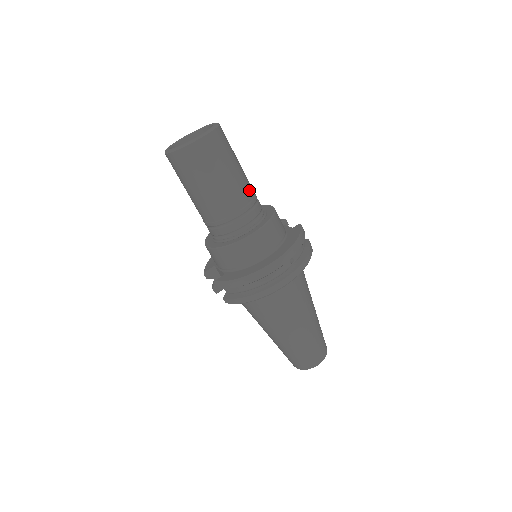
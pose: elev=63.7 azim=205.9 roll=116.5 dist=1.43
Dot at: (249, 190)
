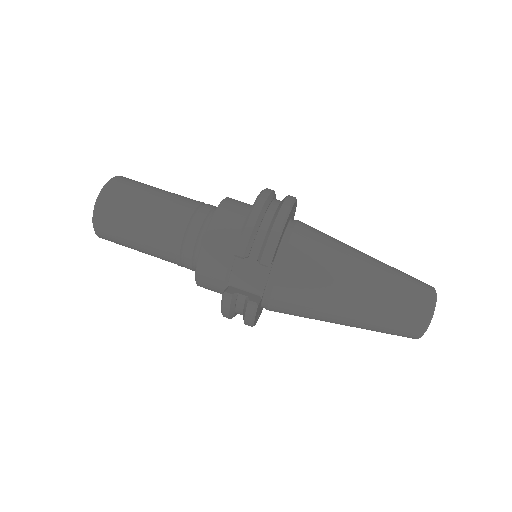
Dot at: occluded
